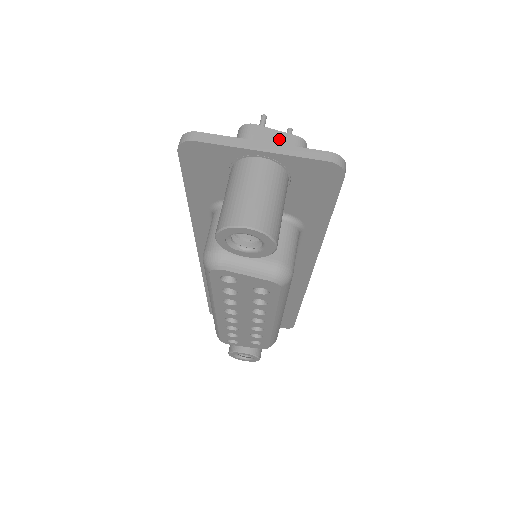
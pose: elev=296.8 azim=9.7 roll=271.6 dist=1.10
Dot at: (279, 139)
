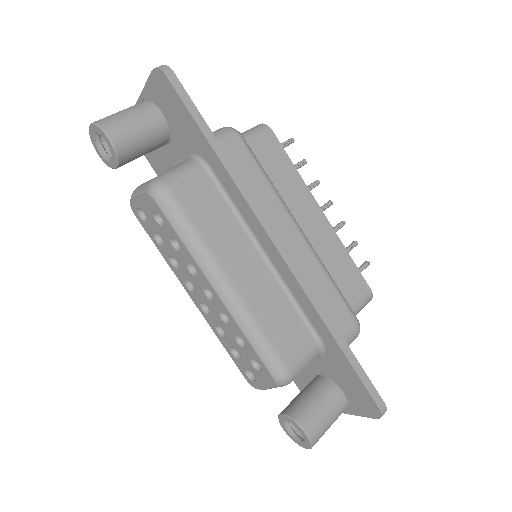
Dot at: occluded
